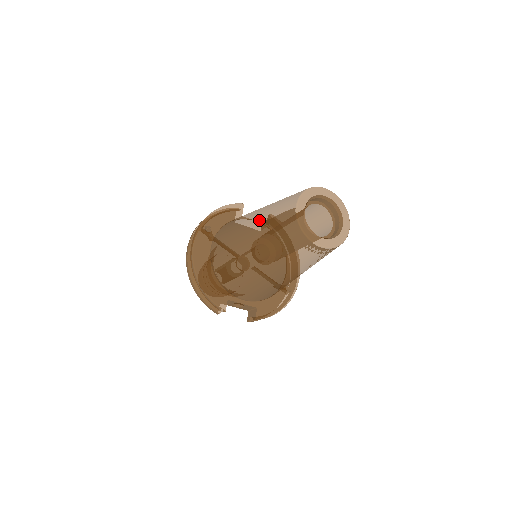
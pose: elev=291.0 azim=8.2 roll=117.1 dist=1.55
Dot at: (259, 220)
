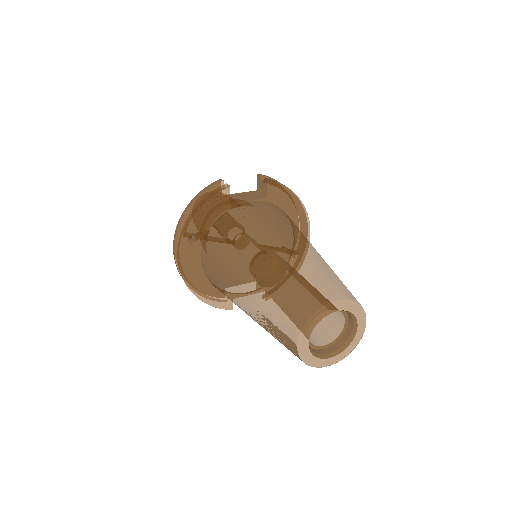
Dot at: (254, 302)
